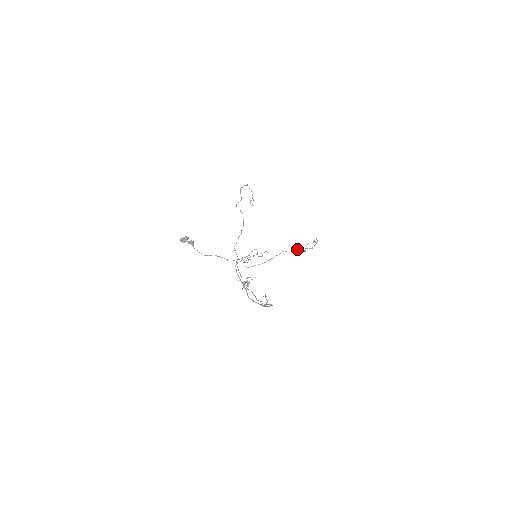
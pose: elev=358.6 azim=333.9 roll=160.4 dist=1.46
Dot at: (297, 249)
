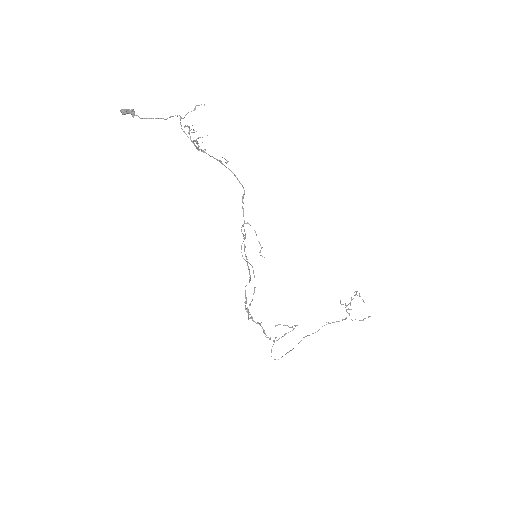
Dot at: occluded
